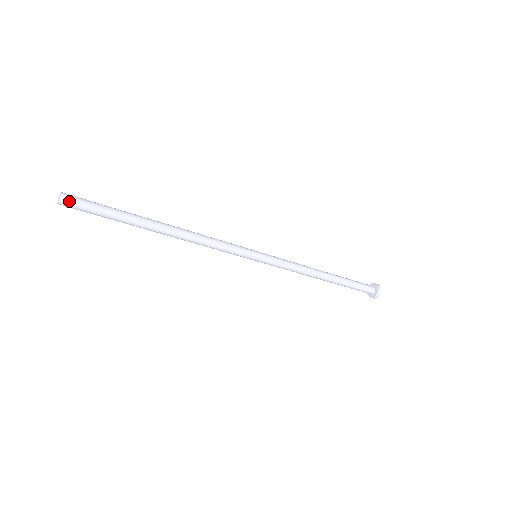
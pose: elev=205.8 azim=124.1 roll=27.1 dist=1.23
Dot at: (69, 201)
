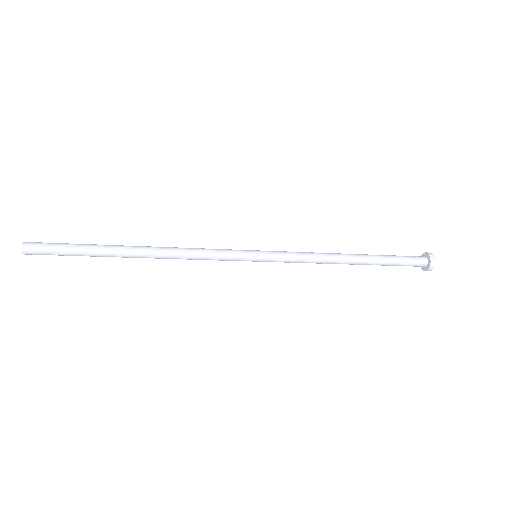
Dot at: (32, 254)
